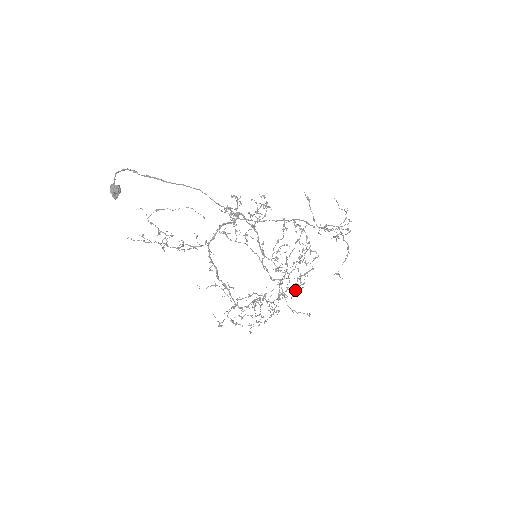
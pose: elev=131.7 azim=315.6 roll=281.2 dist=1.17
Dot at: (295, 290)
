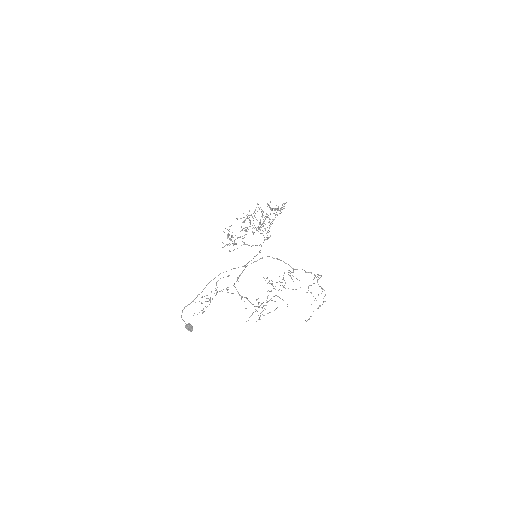
Dot at: occluded
